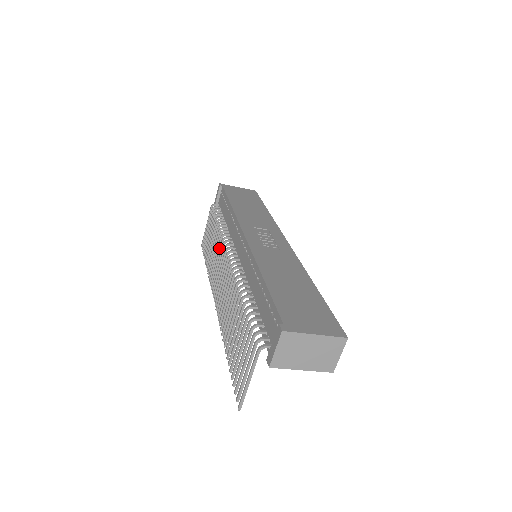
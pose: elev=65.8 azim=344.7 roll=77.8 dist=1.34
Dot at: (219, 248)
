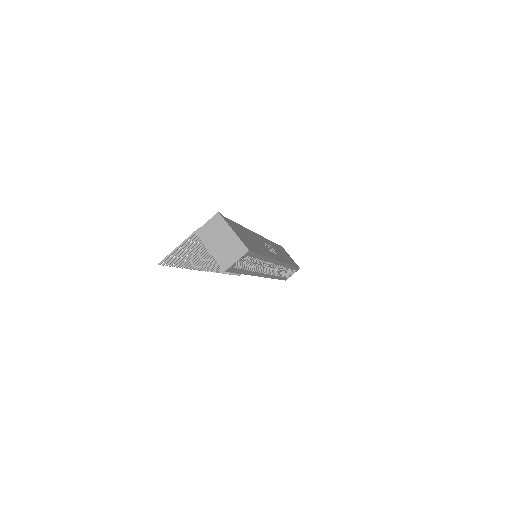
Dot at: occluded
